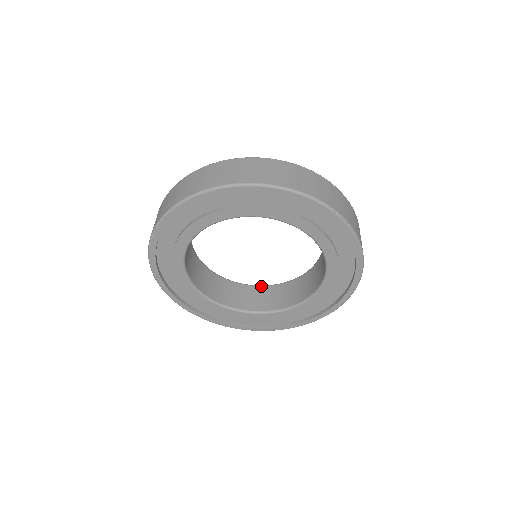
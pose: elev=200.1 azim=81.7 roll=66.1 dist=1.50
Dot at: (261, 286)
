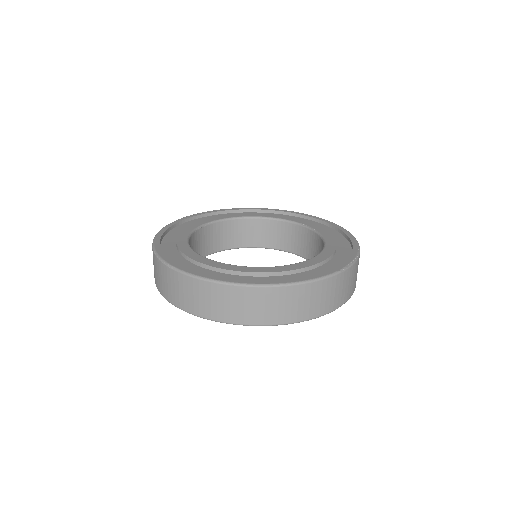
Dot at: (250, 219)
